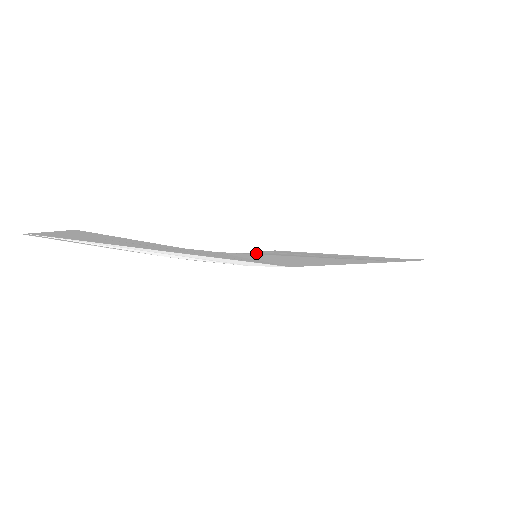
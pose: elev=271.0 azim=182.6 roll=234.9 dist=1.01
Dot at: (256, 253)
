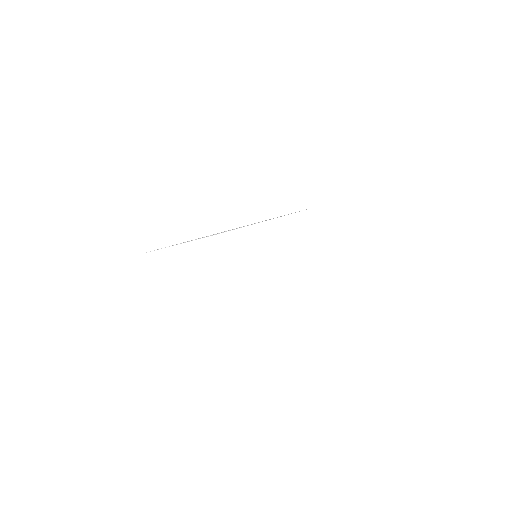
Dot at: occluded
